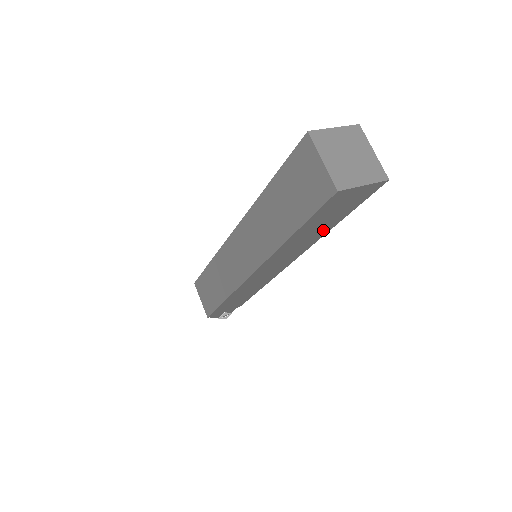
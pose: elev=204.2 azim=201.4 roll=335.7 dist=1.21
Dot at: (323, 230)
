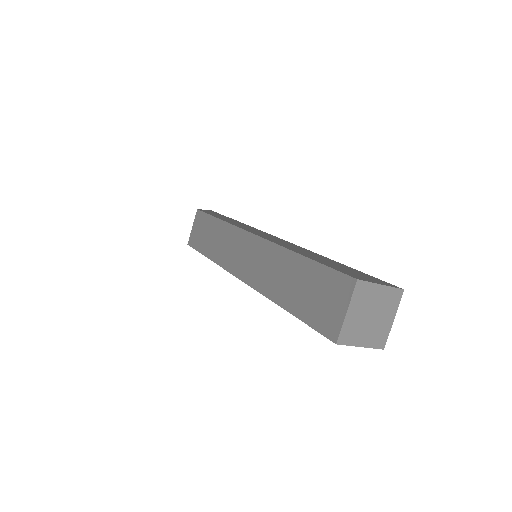
Dot at: occluded
